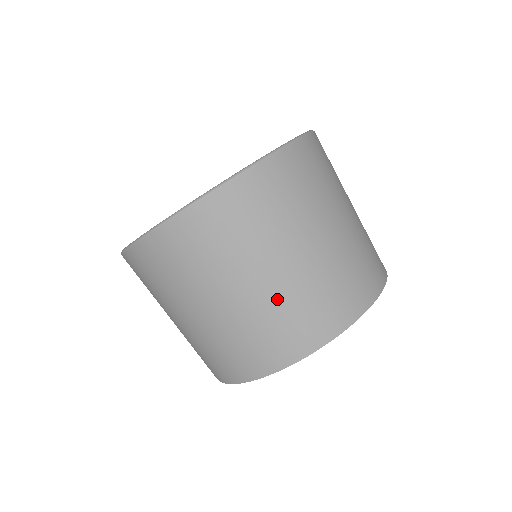
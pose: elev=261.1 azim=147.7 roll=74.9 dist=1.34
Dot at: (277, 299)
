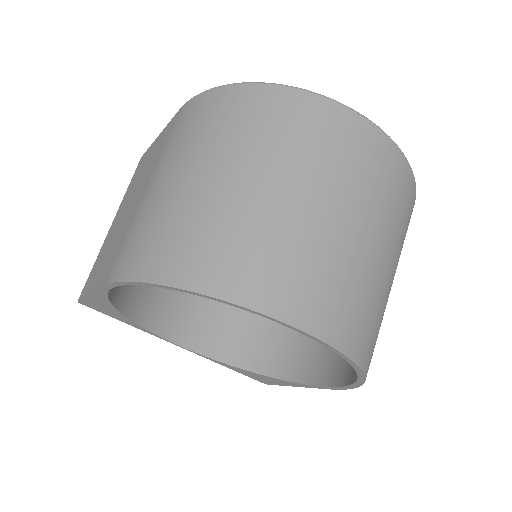
Dot at: (308, 234)
